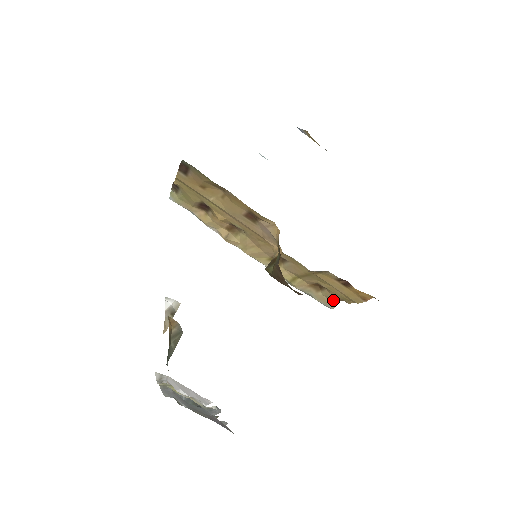
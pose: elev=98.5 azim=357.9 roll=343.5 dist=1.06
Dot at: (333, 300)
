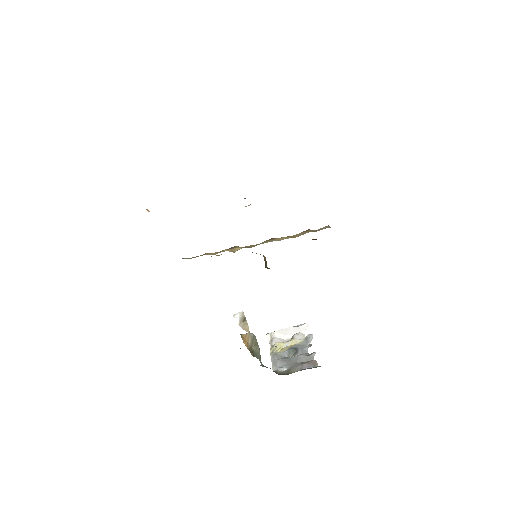
Dot at: (324, 227)
